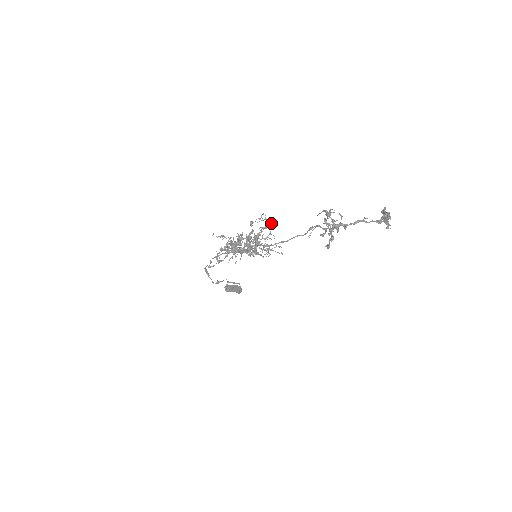
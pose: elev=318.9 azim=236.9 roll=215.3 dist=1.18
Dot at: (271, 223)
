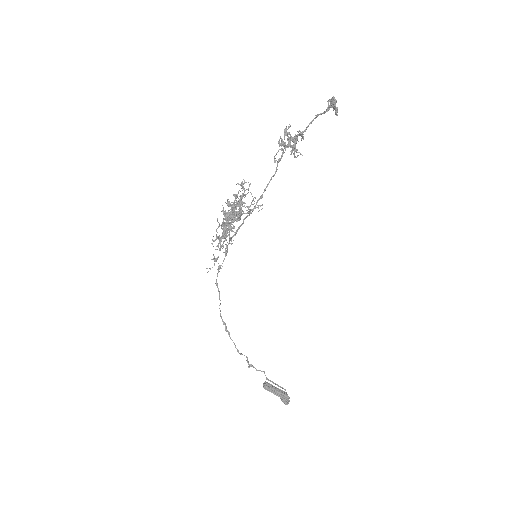
Dot at: (250, 184)
